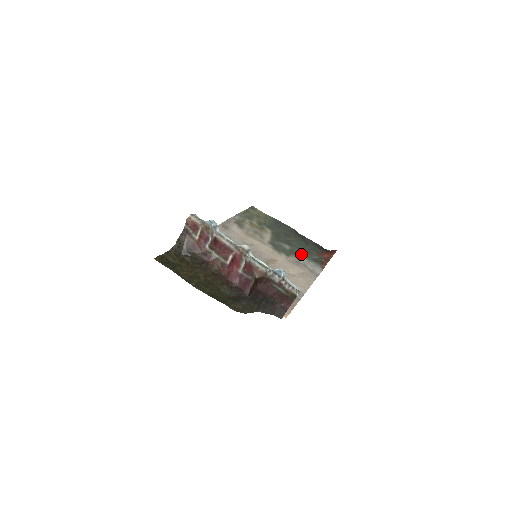
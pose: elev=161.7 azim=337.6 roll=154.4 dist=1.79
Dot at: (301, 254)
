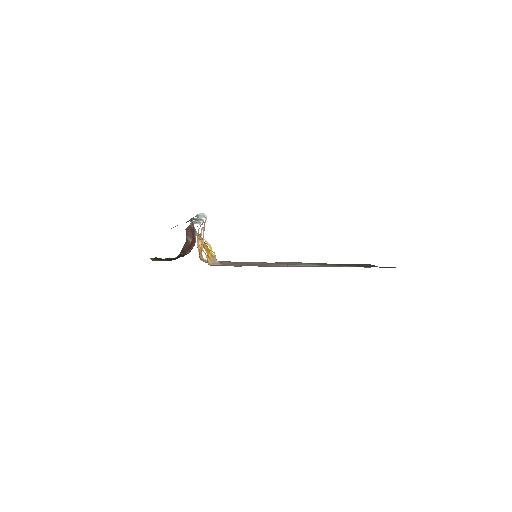
Dot at: (342, 265)
